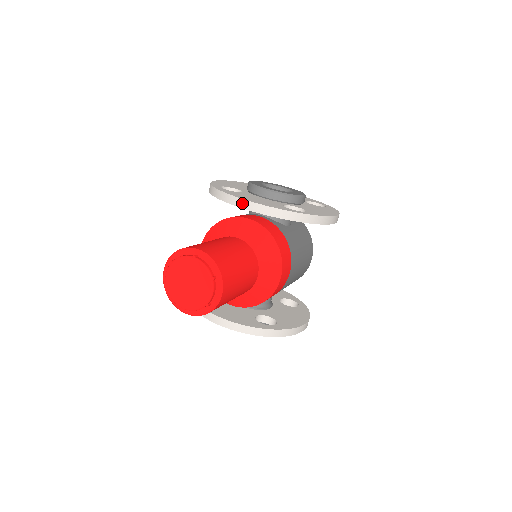
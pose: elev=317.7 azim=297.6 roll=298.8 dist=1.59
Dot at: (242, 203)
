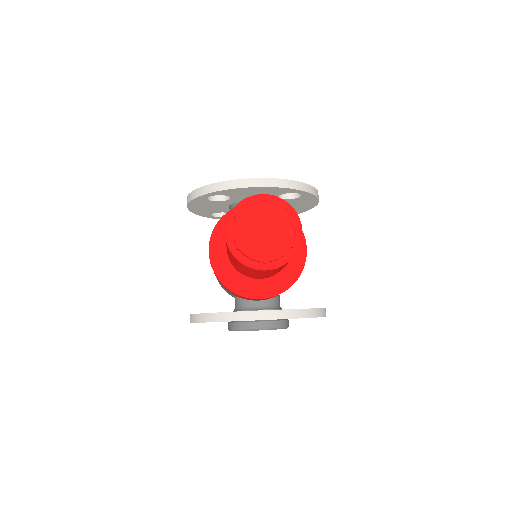
Dot at: (250, 182)
